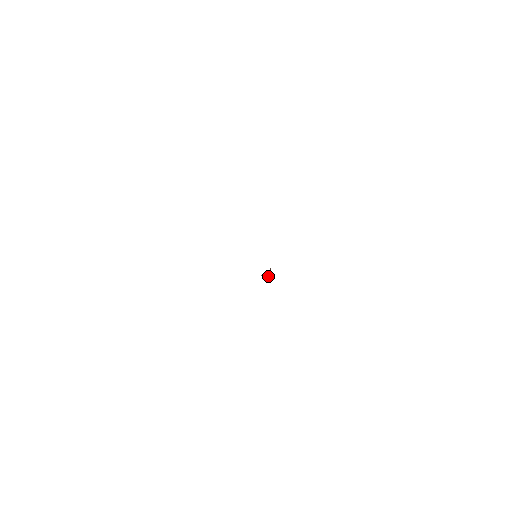
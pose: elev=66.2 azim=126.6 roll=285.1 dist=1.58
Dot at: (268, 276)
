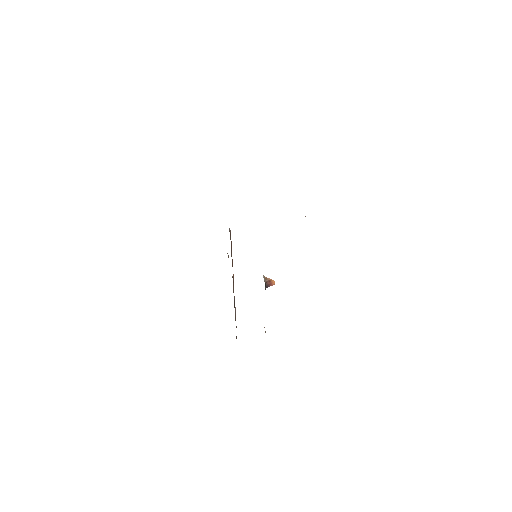
Dot at: occluded
